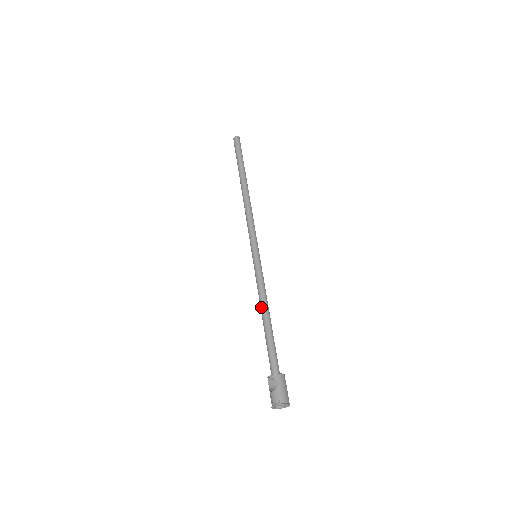
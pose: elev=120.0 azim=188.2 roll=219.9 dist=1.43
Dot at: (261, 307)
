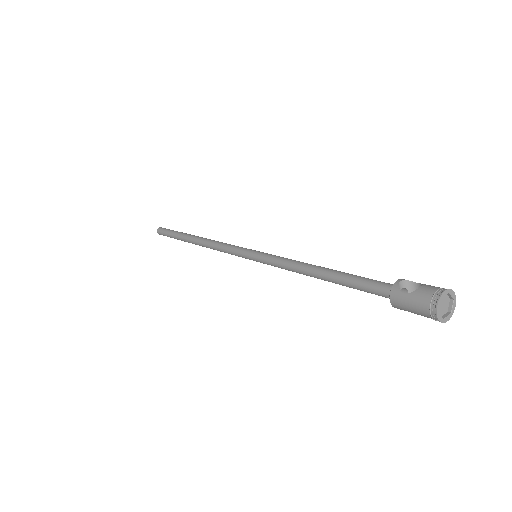
Dot at: (308, 264)
